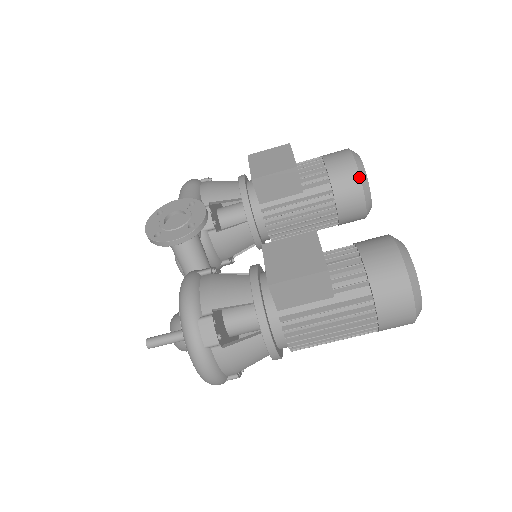
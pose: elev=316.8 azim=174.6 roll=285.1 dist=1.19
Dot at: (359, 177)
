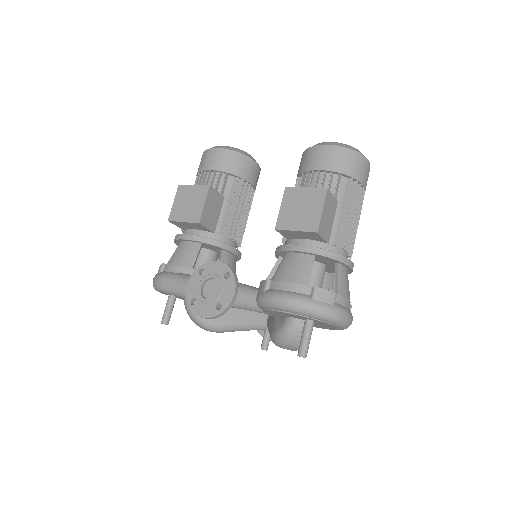
Dot at: (238, 153)
